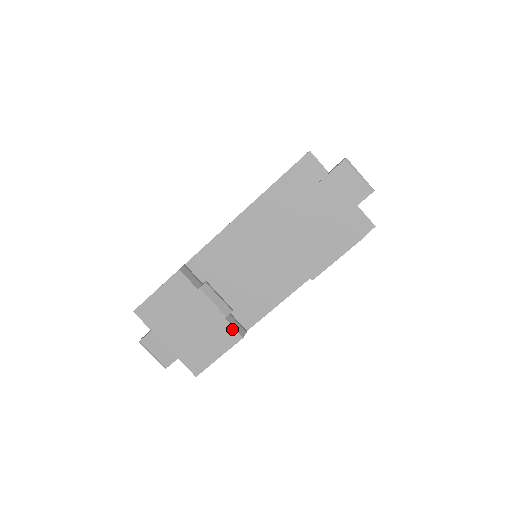
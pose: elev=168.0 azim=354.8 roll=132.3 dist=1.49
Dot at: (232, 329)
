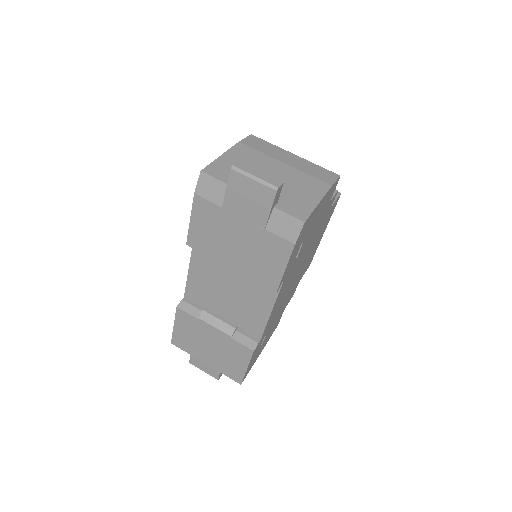
Dot at: (241, 345)
